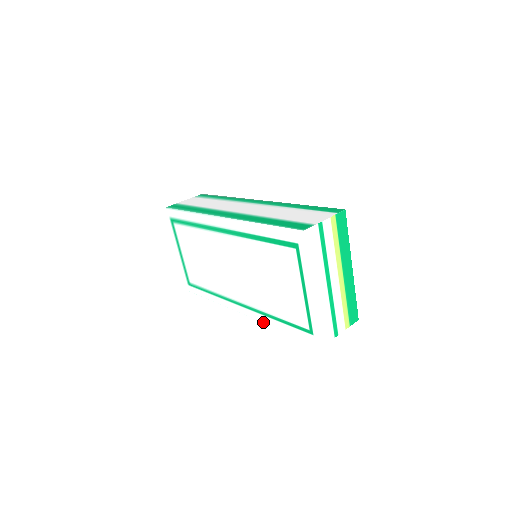
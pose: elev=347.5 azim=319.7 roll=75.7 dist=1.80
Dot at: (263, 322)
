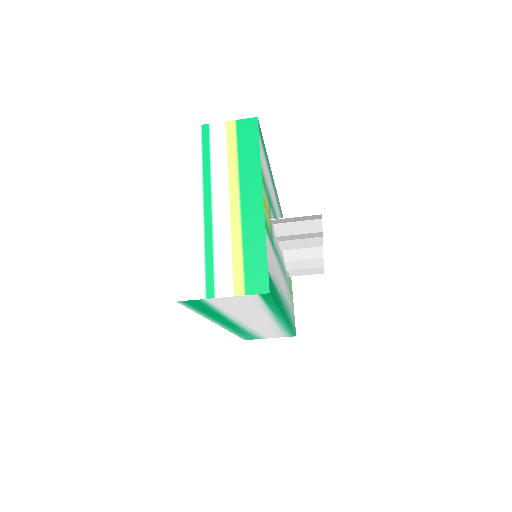
Dot at: (211, 320)
